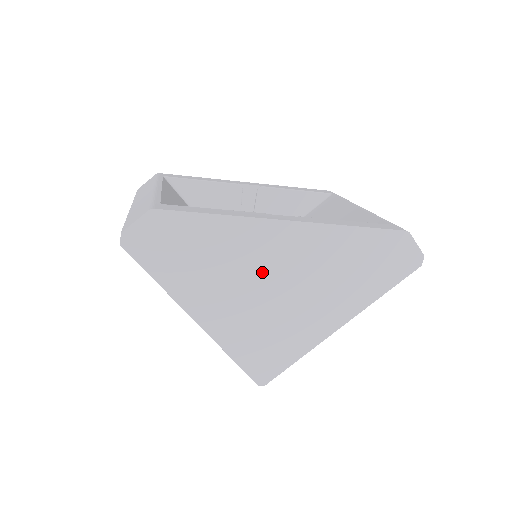
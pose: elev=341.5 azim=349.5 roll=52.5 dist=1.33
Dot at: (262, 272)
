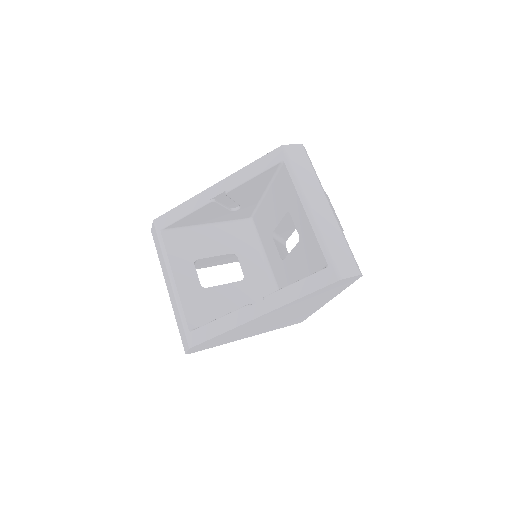
Dot at: (265, 323)
